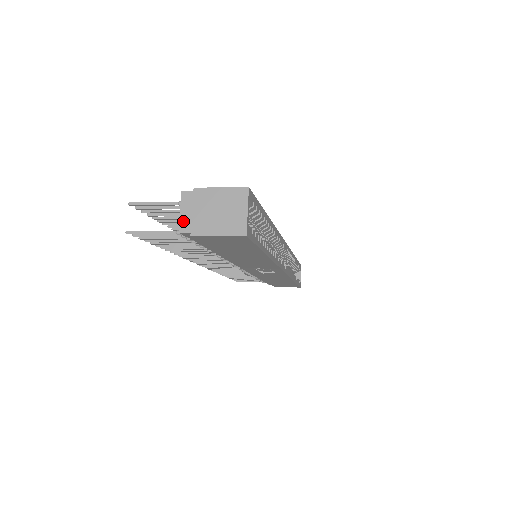
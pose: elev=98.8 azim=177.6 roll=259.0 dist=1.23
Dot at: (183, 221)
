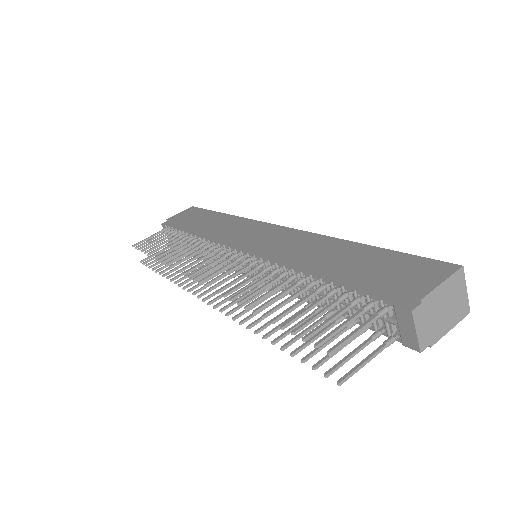
Dot at: (422, 339)
